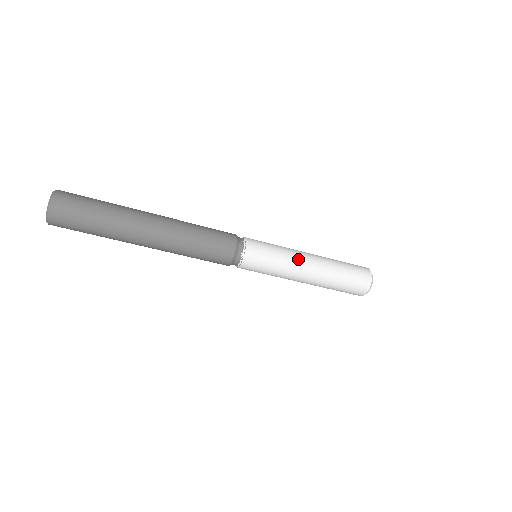
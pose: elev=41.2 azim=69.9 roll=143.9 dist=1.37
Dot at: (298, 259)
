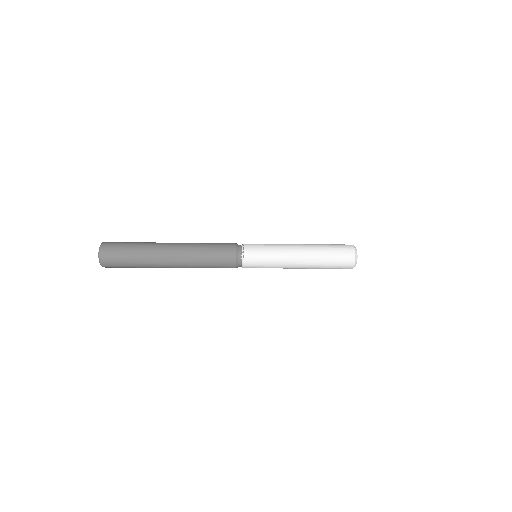
Dot at: (288, 259)
